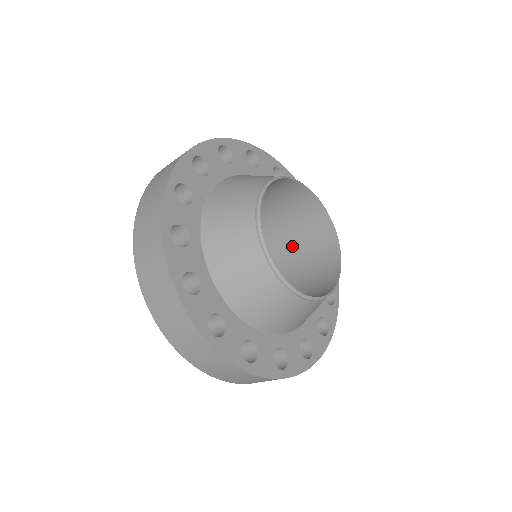
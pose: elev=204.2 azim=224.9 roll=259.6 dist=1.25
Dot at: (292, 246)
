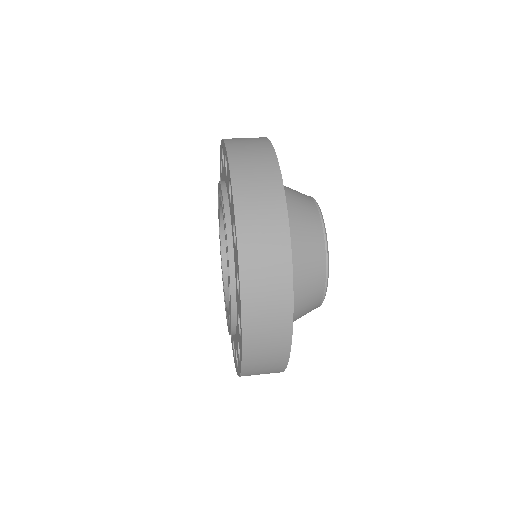
Dot at: occluded
